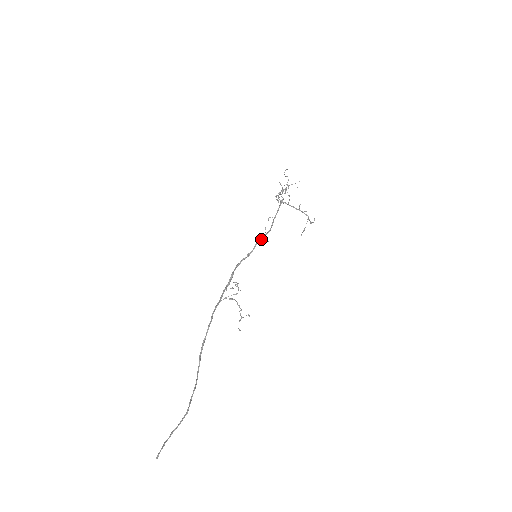
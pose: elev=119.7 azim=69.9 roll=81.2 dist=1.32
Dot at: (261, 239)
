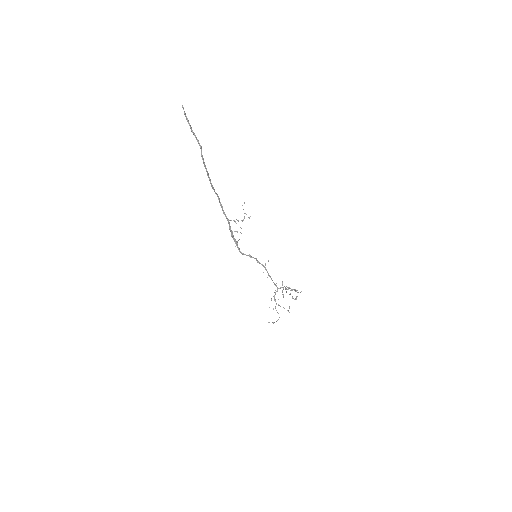
Dot at: (261, 264)
